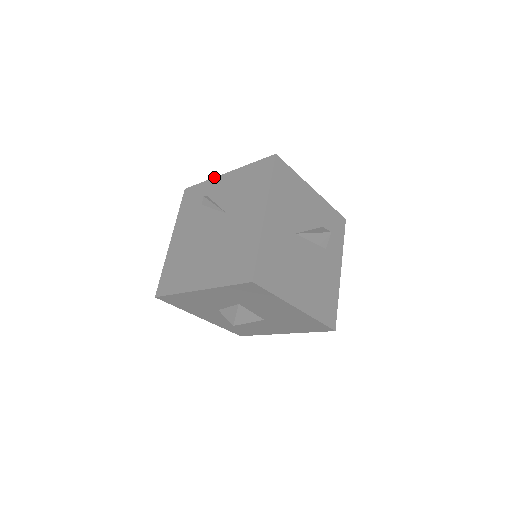
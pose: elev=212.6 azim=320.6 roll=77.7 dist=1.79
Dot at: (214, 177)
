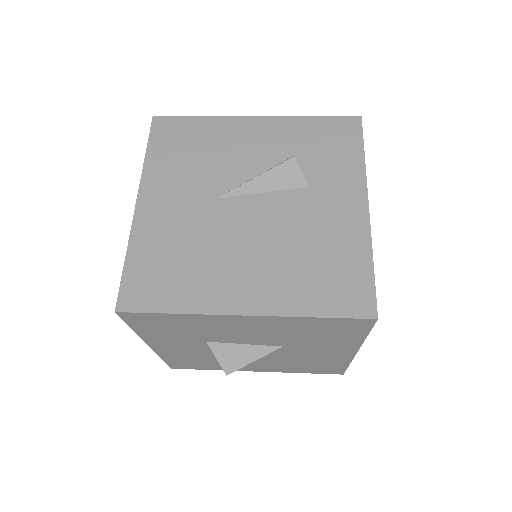
Dot at: occluded
